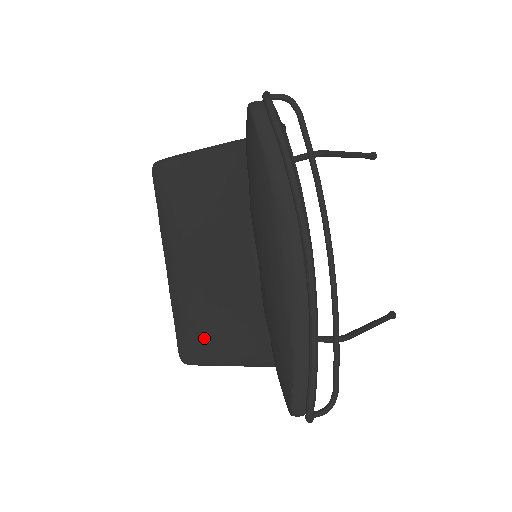
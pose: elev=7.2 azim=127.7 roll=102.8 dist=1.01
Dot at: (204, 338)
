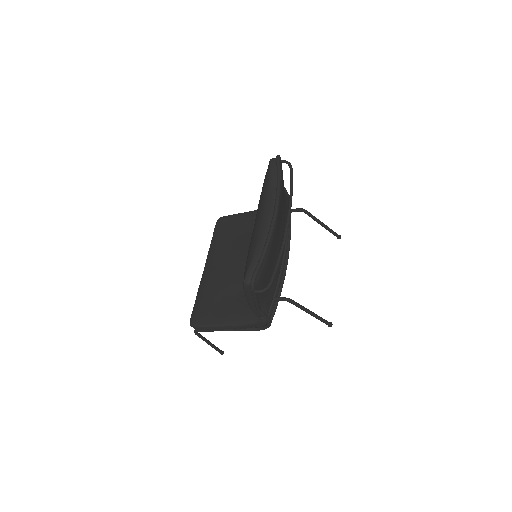
Dot at: (210, 308)
